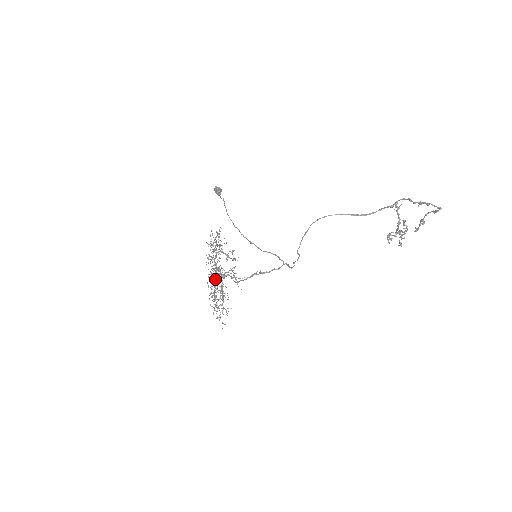
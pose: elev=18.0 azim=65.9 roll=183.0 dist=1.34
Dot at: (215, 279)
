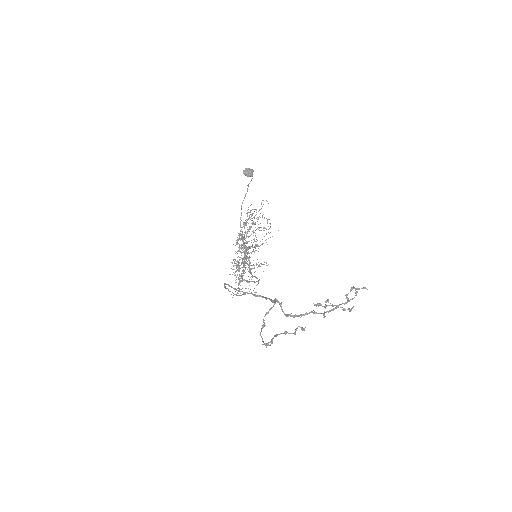
Dot at: (234, 263)
